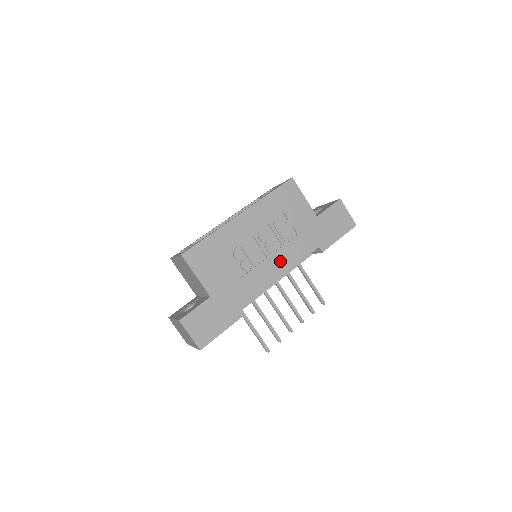
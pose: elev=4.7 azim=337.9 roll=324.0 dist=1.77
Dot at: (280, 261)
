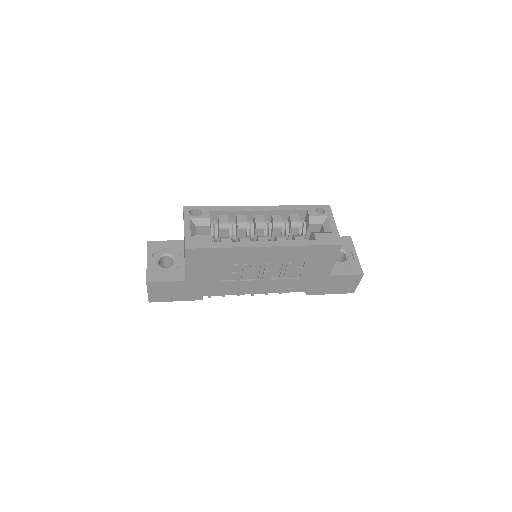
Dot at: (266, 286)
